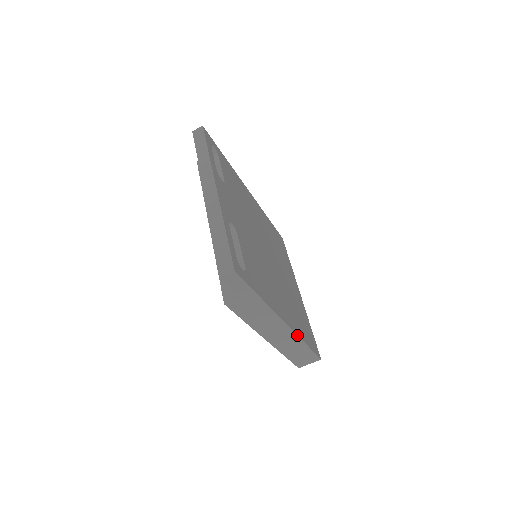
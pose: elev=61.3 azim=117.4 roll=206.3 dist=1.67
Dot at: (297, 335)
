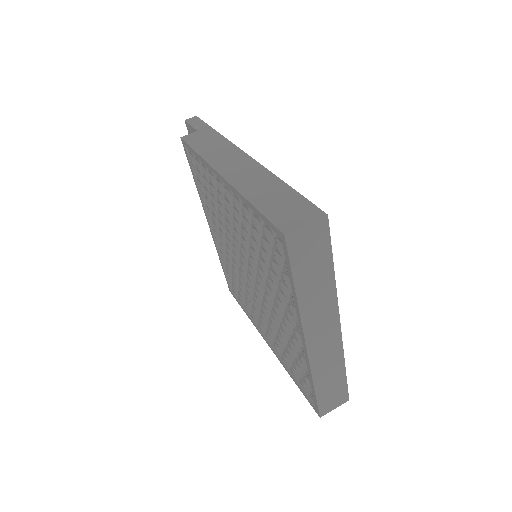
Dot at: (264, 167)
